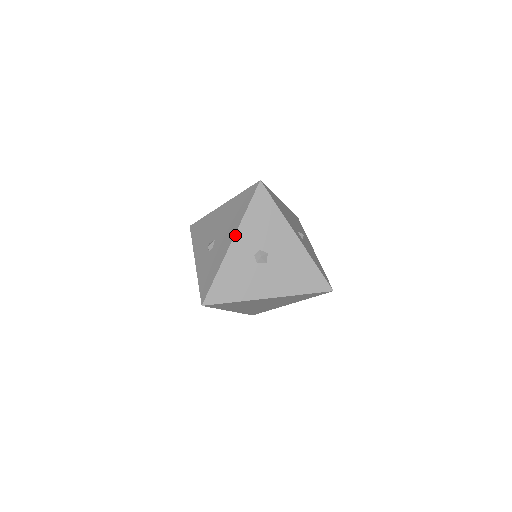
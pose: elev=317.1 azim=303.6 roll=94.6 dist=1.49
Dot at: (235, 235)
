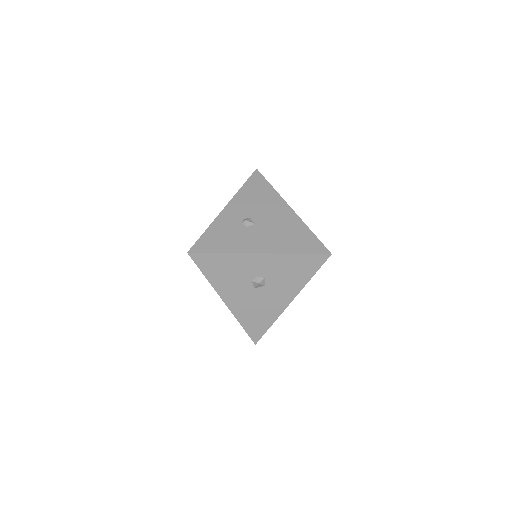
Dot at: (269, 254)
